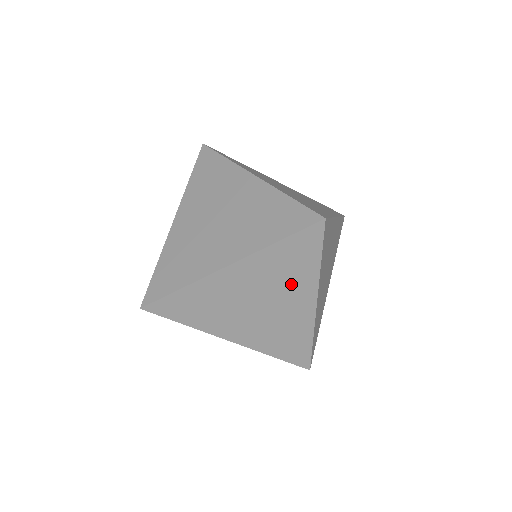
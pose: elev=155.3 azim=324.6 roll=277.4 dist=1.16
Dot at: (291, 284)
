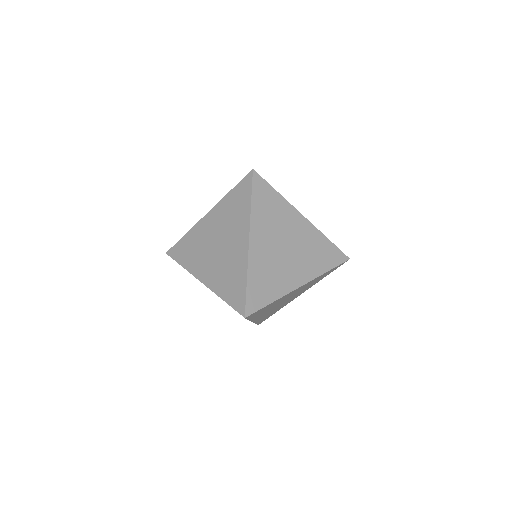
Dot at: occluded
